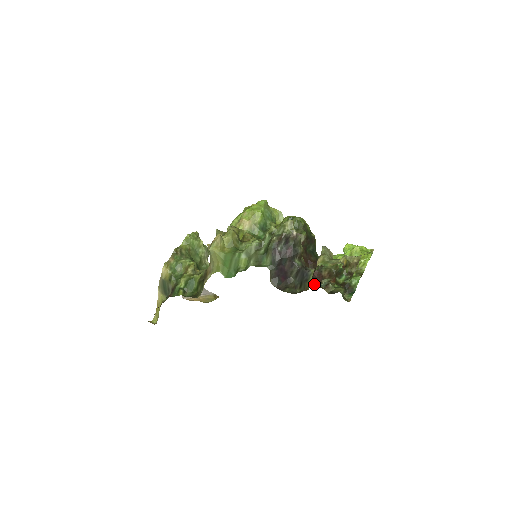
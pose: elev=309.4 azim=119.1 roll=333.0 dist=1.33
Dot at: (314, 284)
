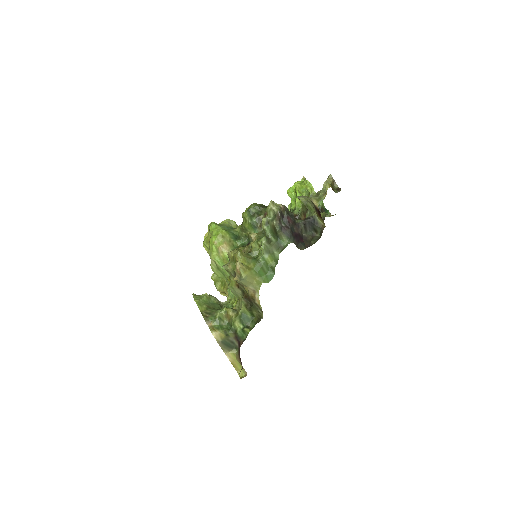
Dot at: occluded
